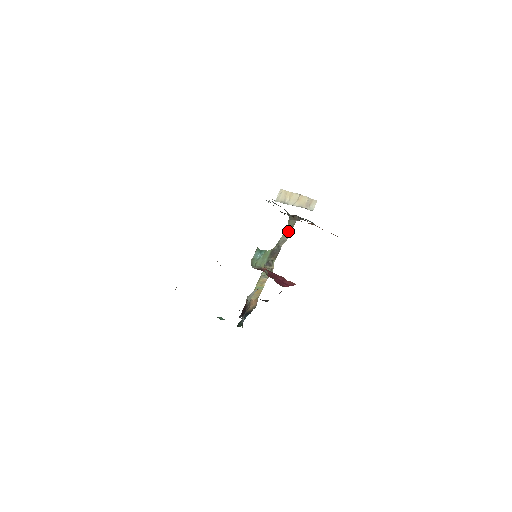
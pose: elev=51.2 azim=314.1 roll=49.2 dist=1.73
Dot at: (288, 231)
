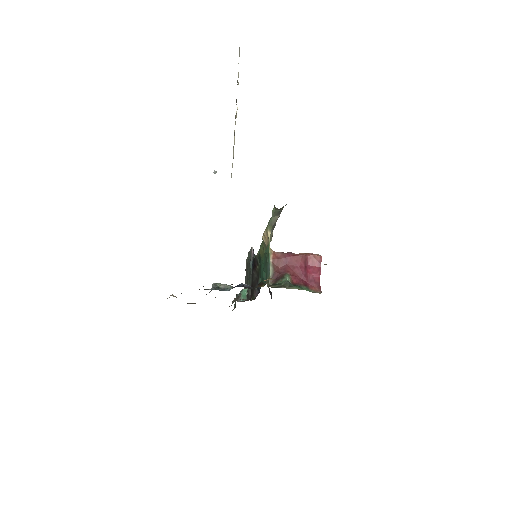
Dot at: (278, 213)
